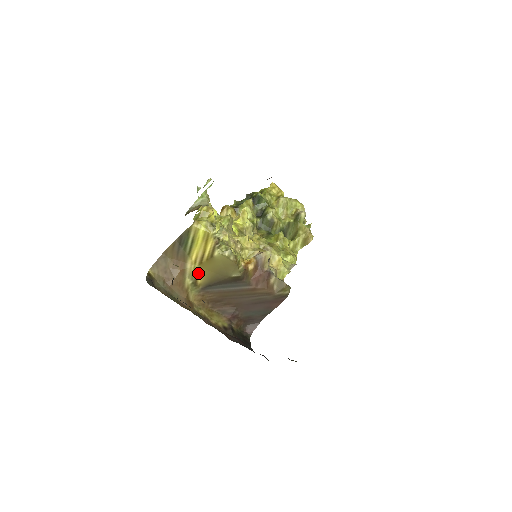
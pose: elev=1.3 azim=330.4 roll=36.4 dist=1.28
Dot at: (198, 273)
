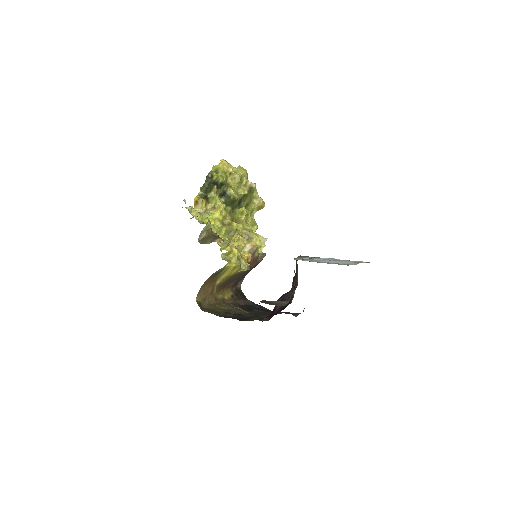
Dot at: (221, 282)
